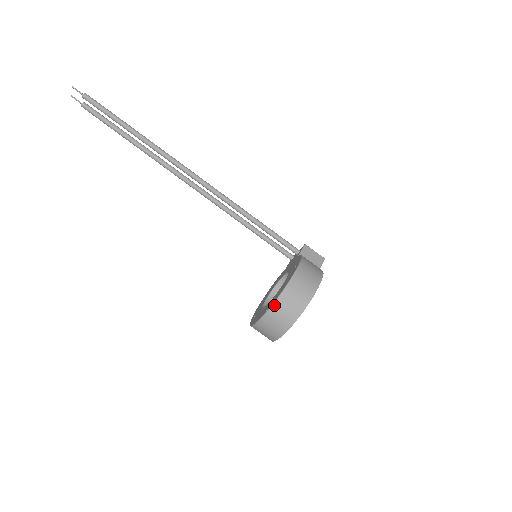
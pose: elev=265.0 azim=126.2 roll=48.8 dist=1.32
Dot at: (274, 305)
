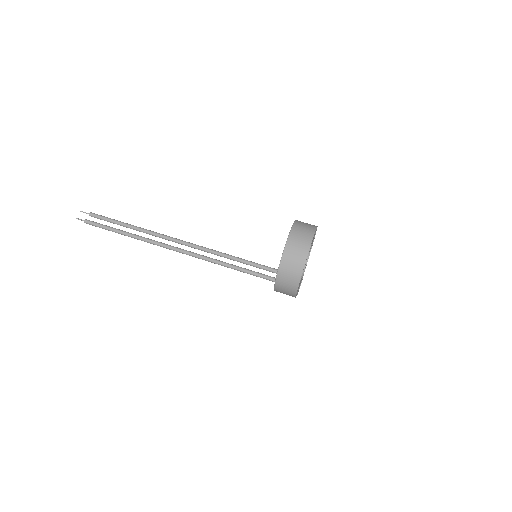
Dot at: (296, 221)
